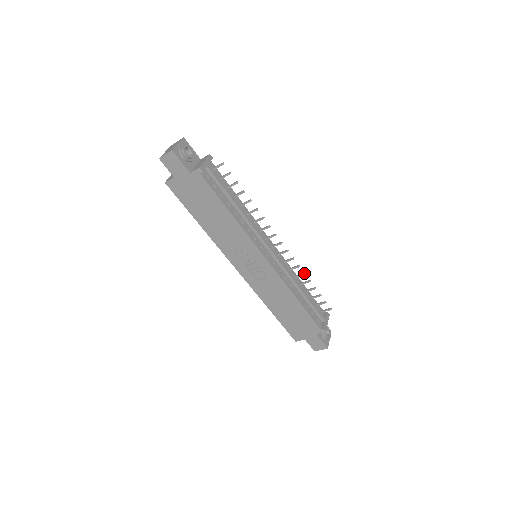
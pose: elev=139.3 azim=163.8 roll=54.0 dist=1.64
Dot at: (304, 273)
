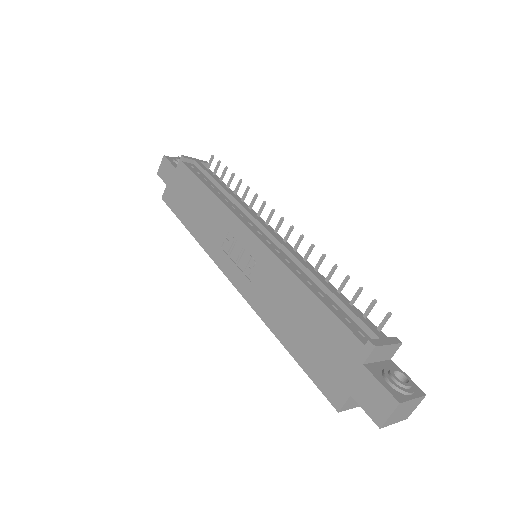
Dot at: (322, 254)
